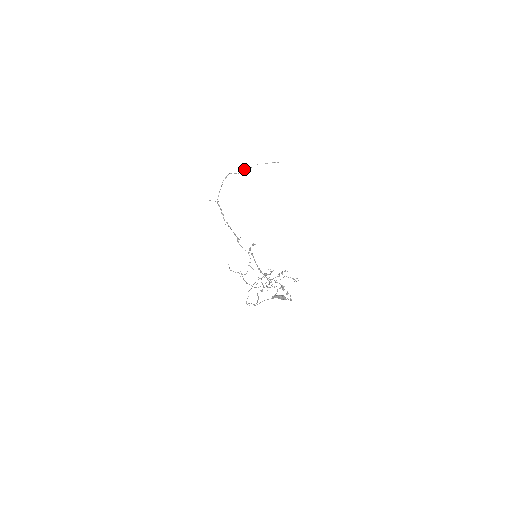
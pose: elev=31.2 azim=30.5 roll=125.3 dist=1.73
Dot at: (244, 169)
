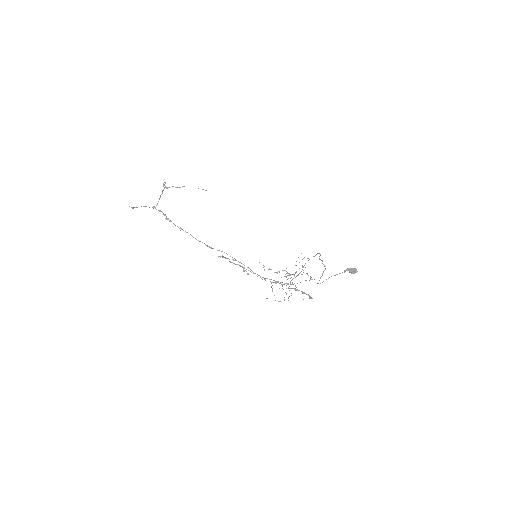
Dot at: (173, 186)
